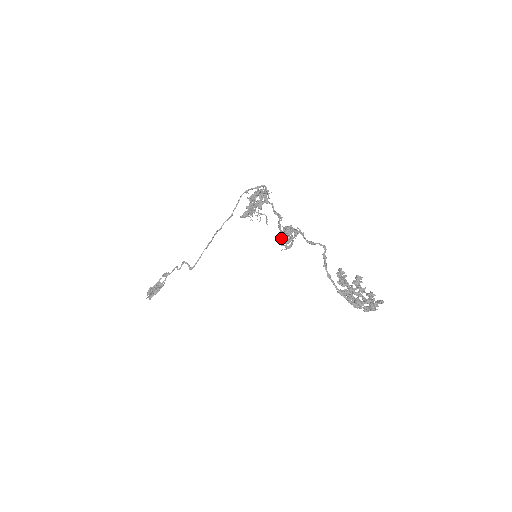
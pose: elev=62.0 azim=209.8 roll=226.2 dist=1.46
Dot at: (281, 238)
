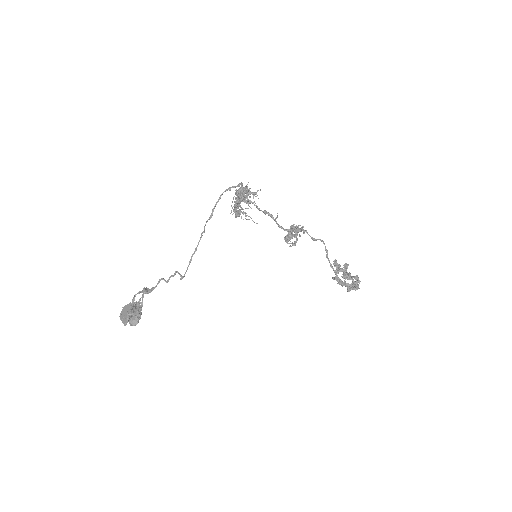
Dot at: (290, 236)
